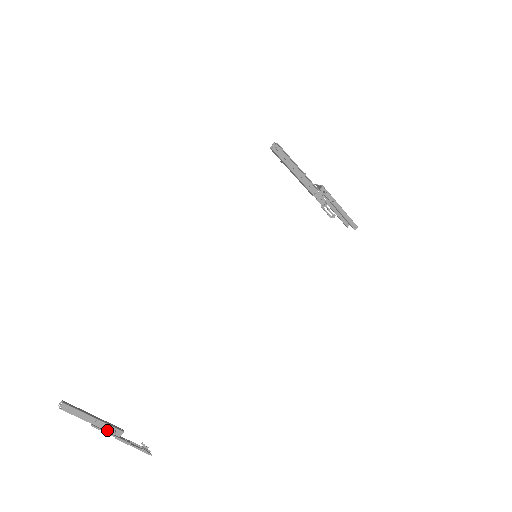
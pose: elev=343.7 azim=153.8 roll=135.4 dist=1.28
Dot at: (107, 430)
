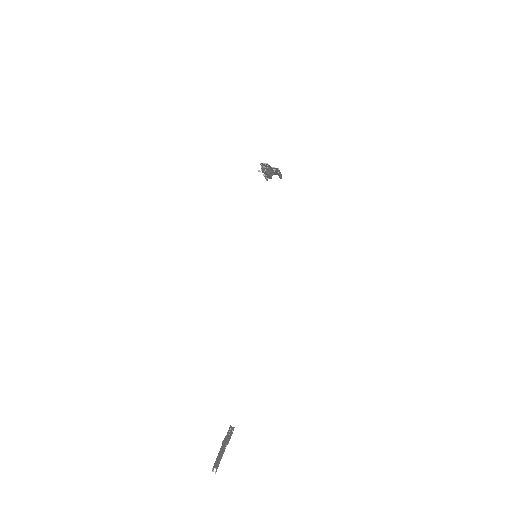
Dot at: (225, 447)
